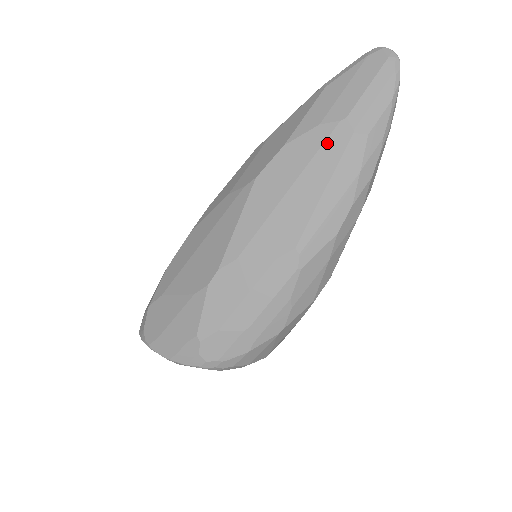
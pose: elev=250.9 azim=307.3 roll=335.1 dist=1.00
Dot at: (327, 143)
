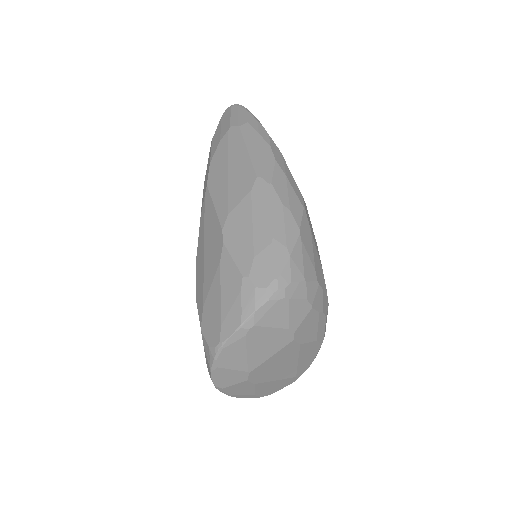
Dot at: (230, 140)
